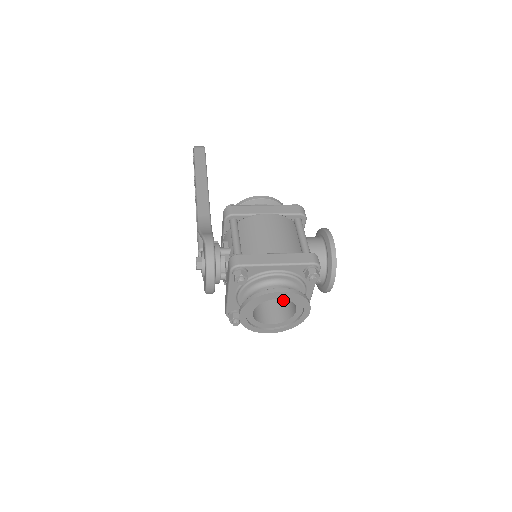
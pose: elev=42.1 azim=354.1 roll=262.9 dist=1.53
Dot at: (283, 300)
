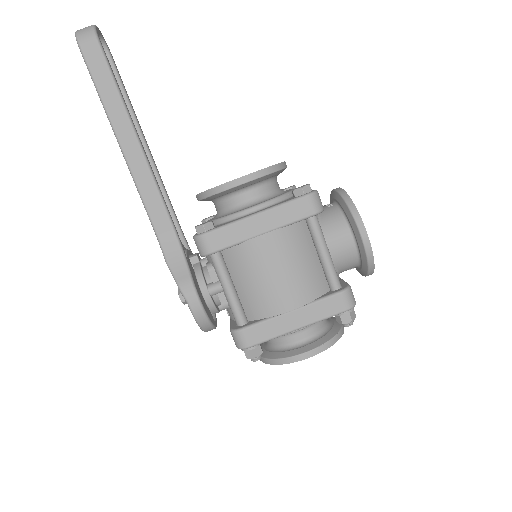
Dot at: occluded
